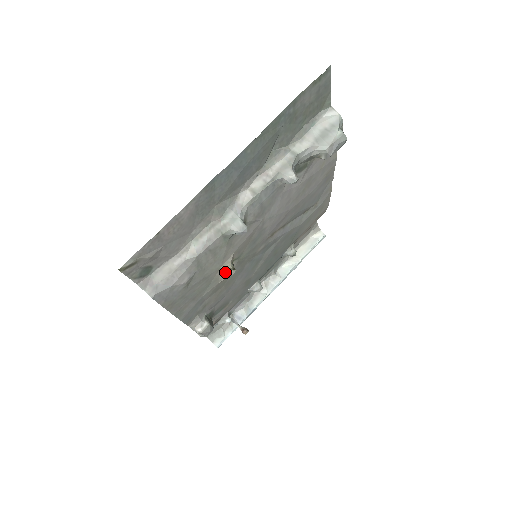
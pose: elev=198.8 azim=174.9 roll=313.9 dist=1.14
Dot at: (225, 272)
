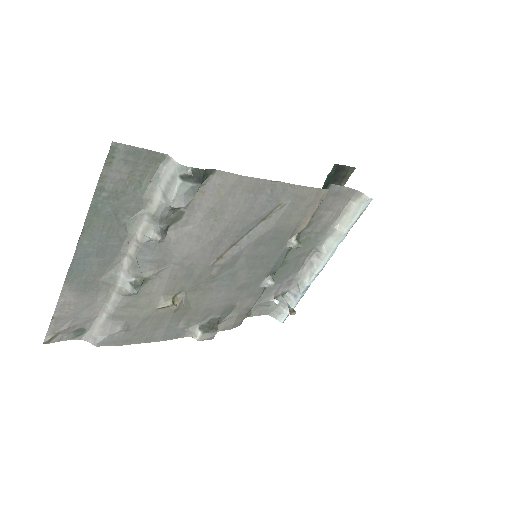
Dot at: (167, 308)
